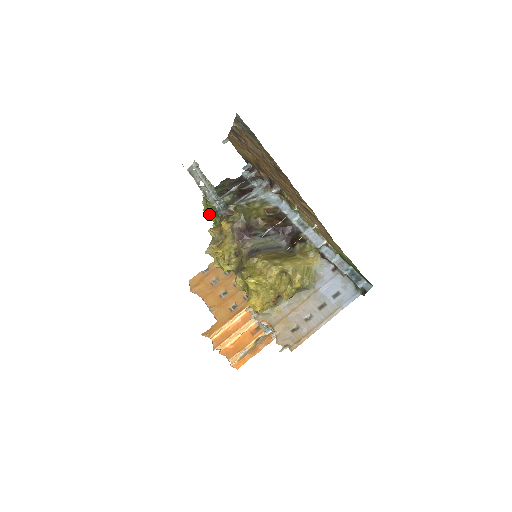
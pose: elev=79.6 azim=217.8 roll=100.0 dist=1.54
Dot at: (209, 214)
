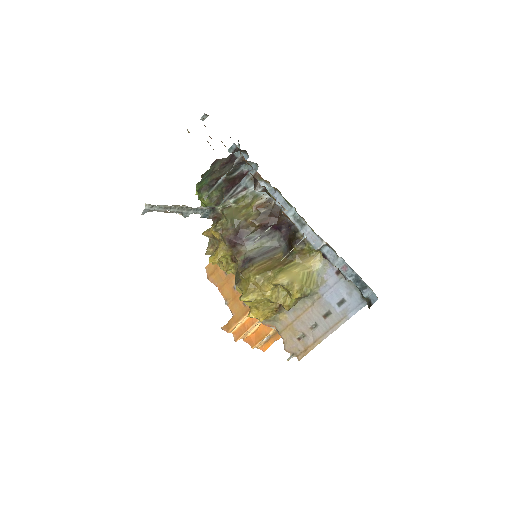
Dot at: occluded
